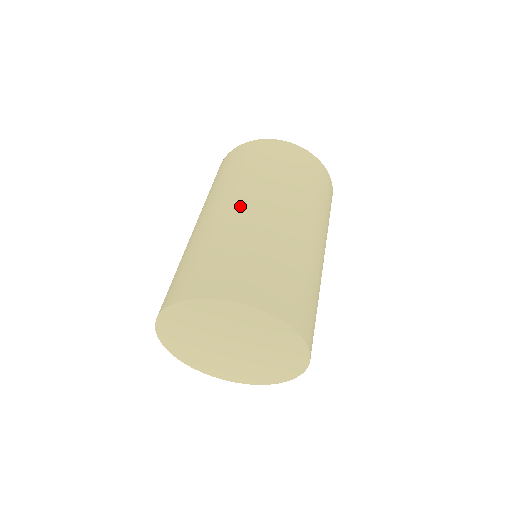
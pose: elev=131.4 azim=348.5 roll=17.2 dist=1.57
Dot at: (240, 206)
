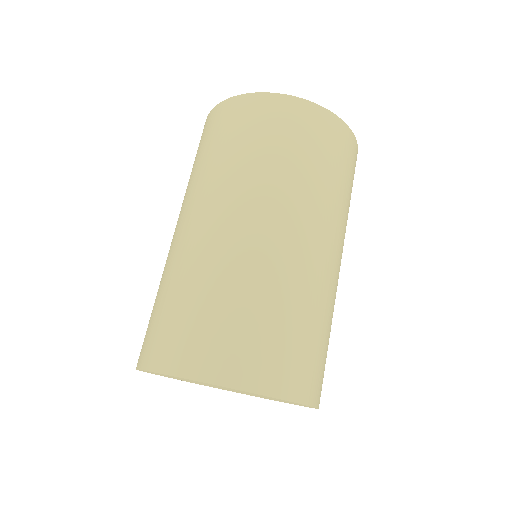
Dot at: (188, 224)
